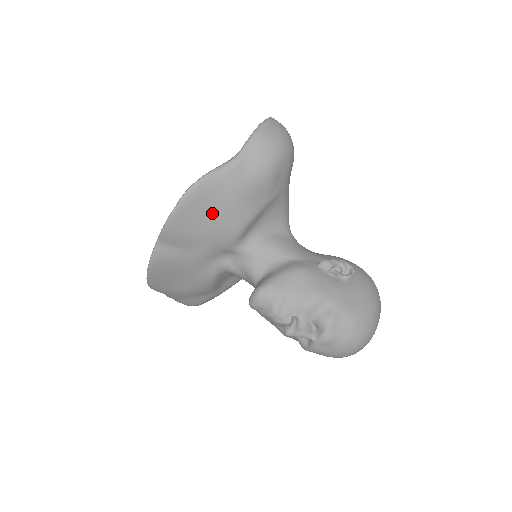
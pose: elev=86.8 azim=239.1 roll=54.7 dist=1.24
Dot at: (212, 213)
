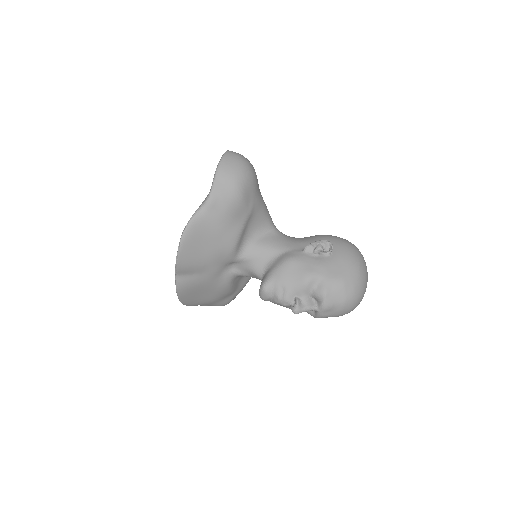
Dot at: (207, 242)
